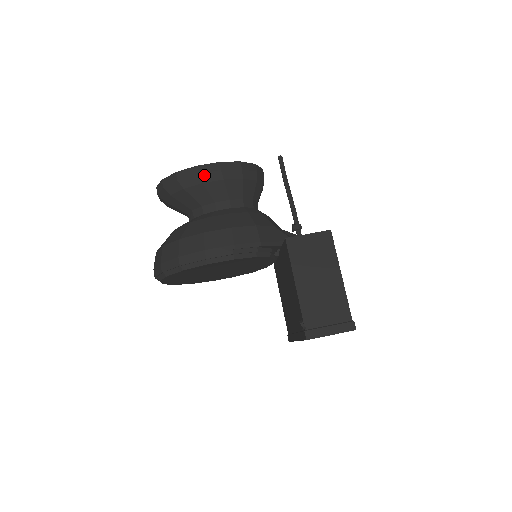
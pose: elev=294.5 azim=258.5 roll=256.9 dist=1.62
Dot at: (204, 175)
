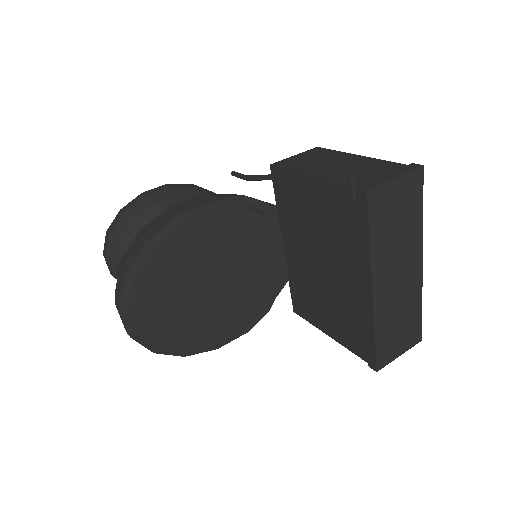
Dot at: (153, 194)
